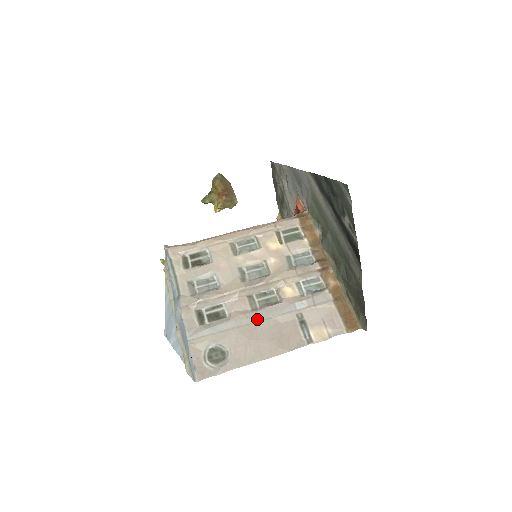
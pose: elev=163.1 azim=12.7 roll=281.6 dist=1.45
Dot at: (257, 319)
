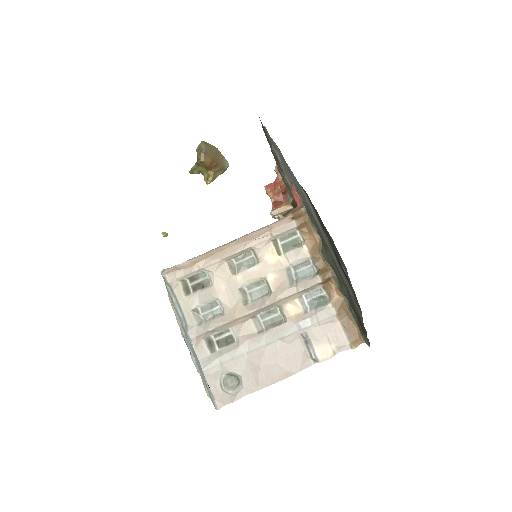
Dot at: (264, 343)
